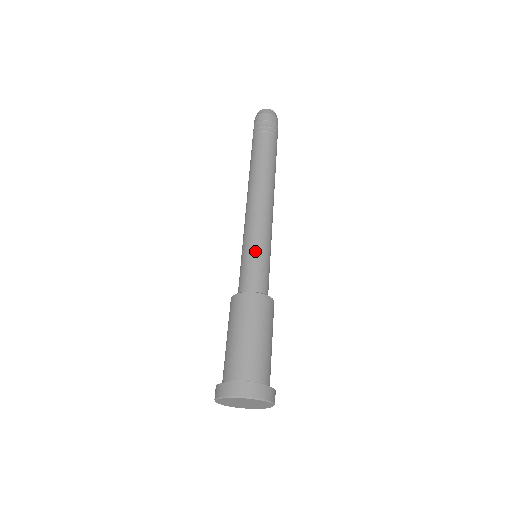
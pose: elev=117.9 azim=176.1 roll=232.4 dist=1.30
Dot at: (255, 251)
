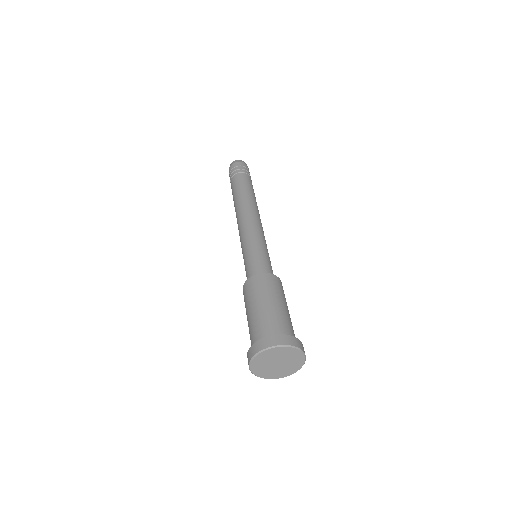
Dot at: (264, 249)
